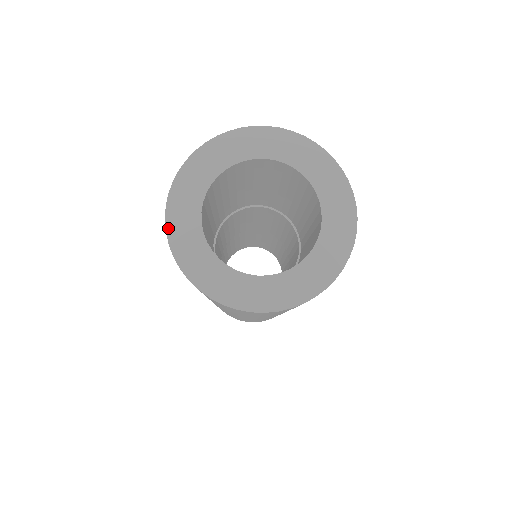
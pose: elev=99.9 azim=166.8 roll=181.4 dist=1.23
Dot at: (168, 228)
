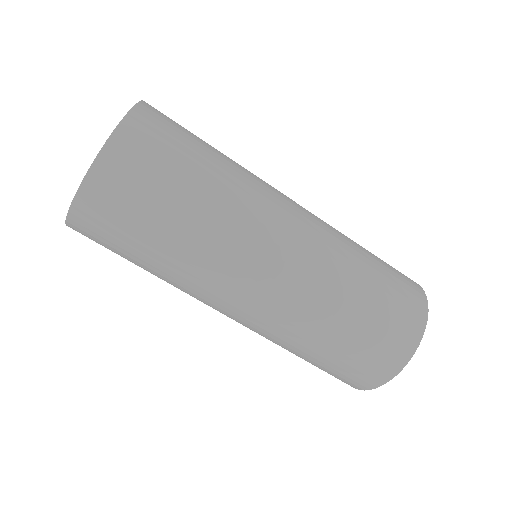
Dot at: occluded
